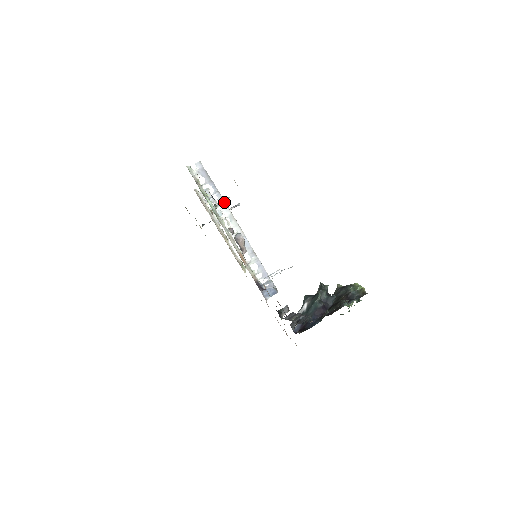
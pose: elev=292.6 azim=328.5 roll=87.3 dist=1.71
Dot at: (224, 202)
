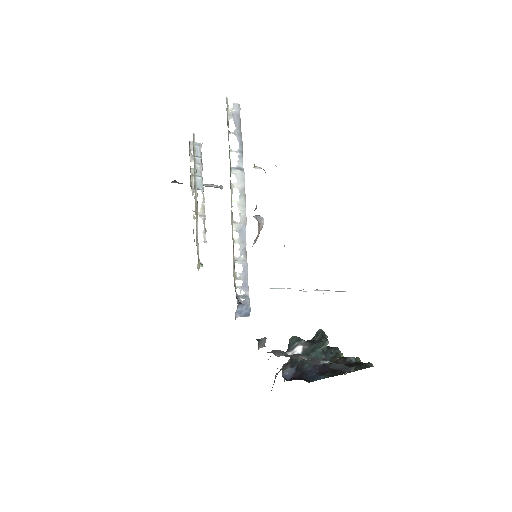
Dot at: (243, 170)
